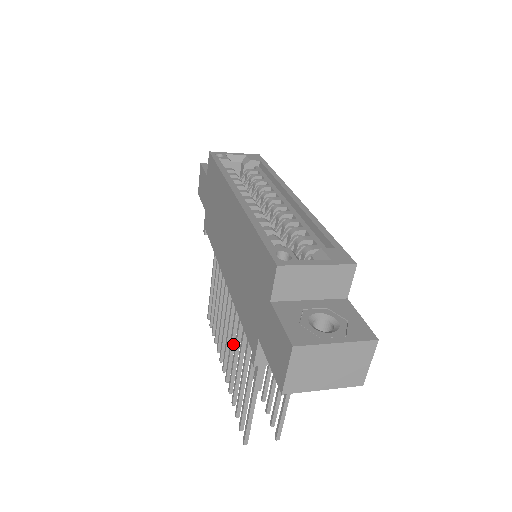
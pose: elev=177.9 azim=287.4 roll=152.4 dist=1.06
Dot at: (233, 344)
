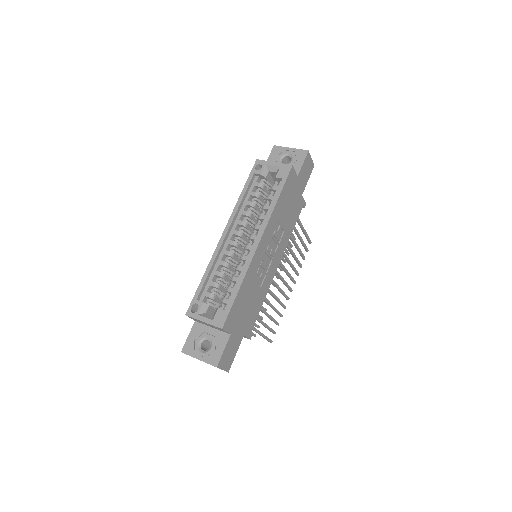
Dot at: occluded
